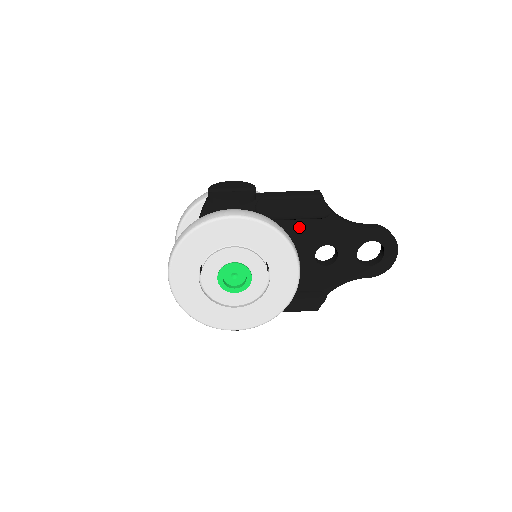
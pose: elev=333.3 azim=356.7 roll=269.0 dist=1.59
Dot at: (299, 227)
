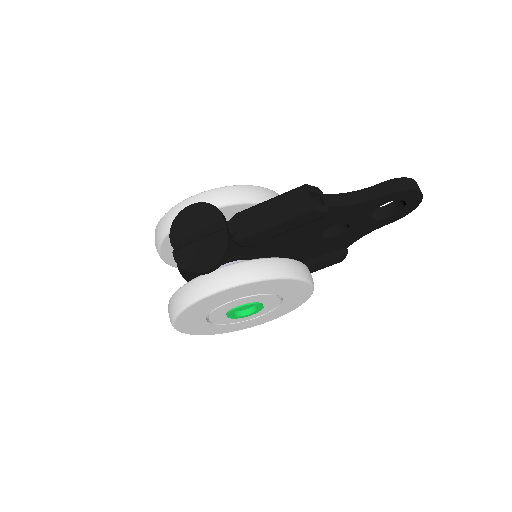
Dot at: (293, 230)
